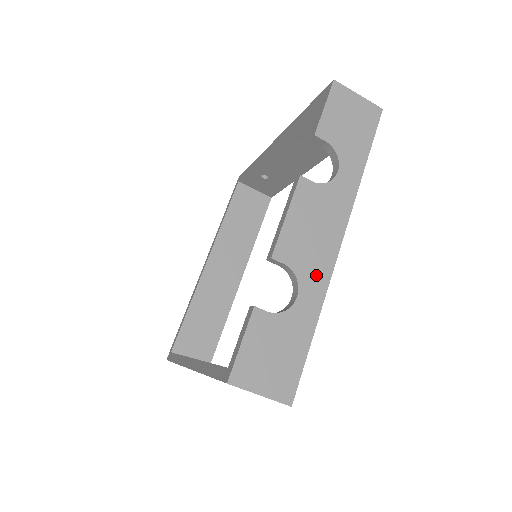
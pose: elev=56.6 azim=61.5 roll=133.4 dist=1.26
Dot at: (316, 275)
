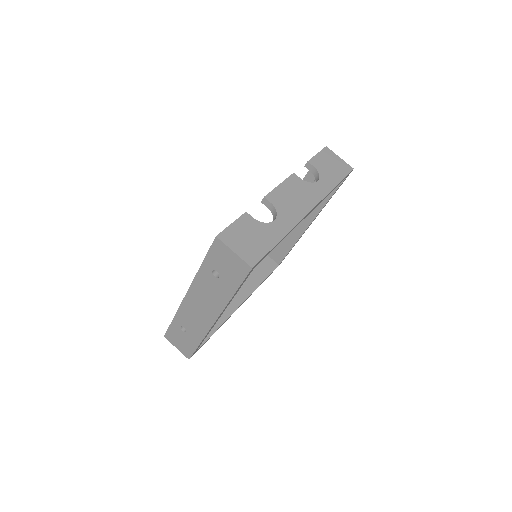
Dot at: (290, 217)
